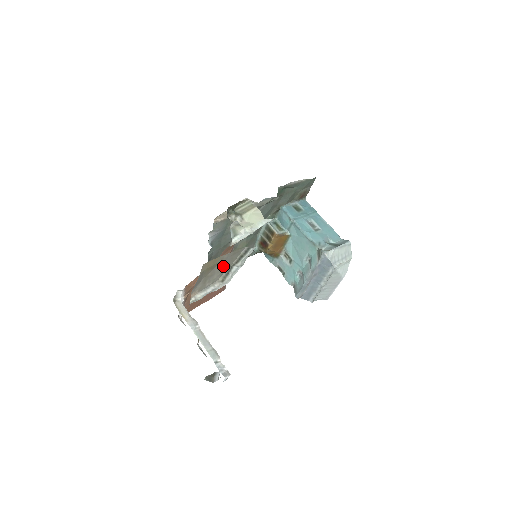
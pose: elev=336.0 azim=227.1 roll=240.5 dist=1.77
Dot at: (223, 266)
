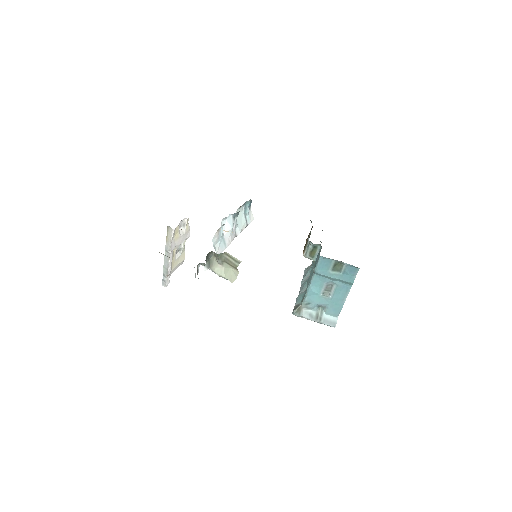
Dot at: occluded
